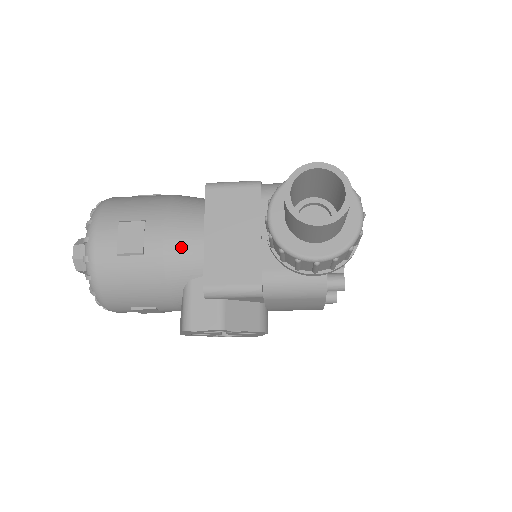
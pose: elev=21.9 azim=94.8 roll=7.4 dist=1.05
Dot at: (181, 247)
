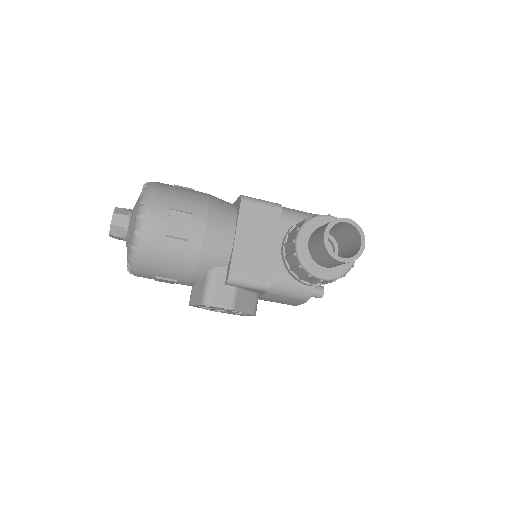
Dot at: (216, 241)
